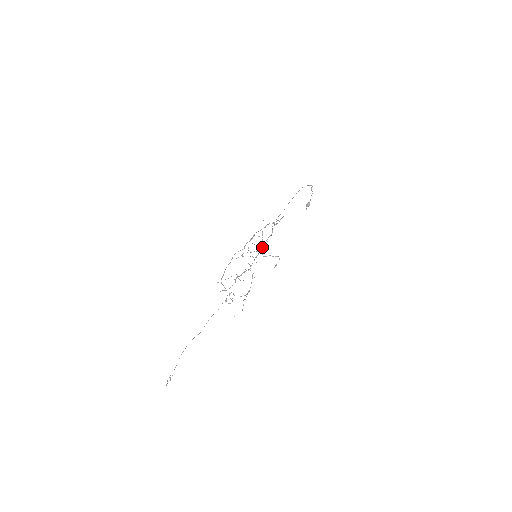
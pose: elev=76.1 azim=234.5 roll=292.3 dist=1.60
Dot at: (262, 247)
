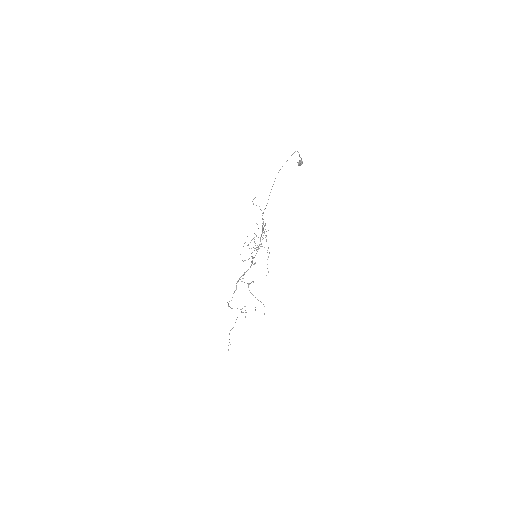
Dot at: (262, 233)
